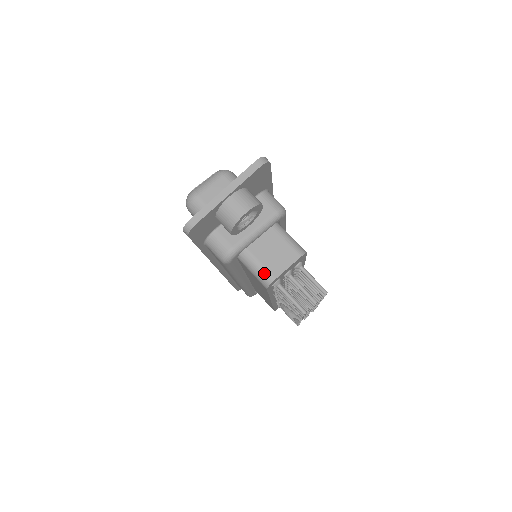
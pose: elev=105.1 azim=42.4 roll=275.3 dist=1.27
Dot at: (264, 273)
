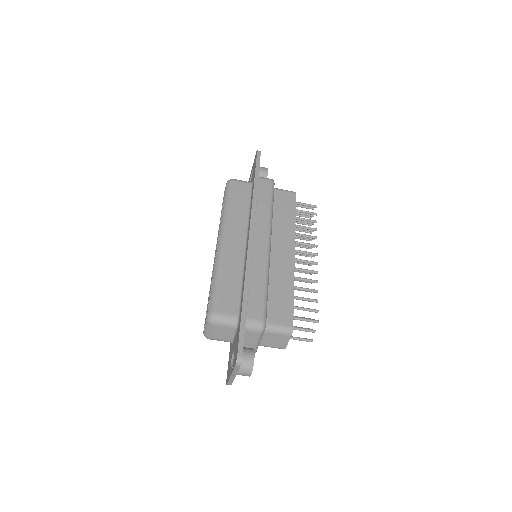
Dot at: occluded
